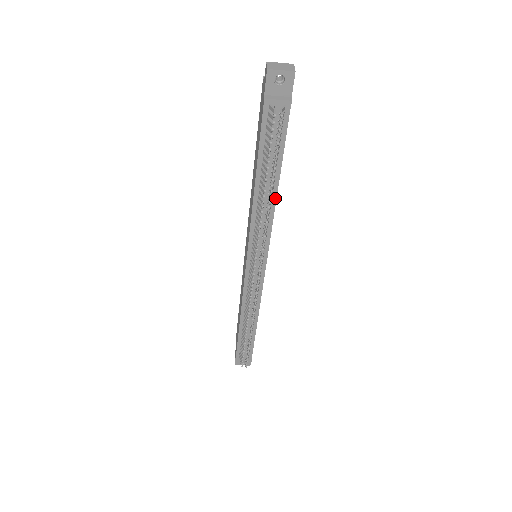
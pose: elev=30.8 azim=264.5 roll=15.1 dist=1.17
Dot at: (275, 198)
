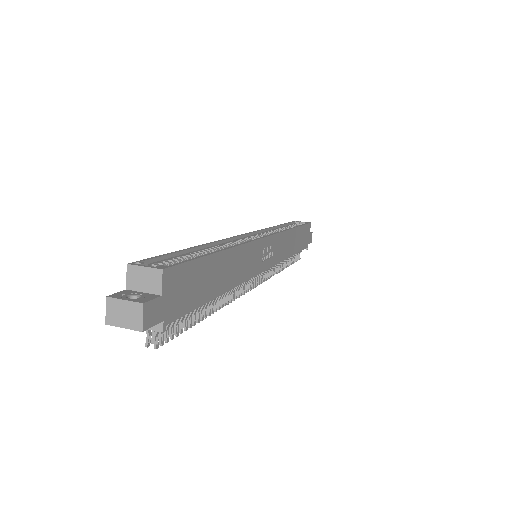
Dot at: (229, 289)
